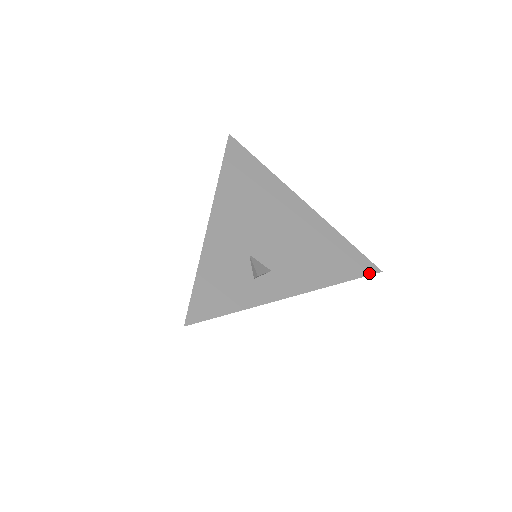
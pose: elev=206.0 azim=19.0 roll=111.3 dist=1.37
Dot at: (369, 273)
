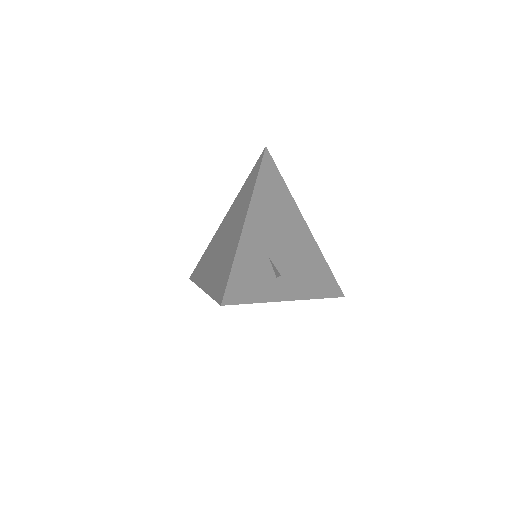
Dot at: (337, 296)
